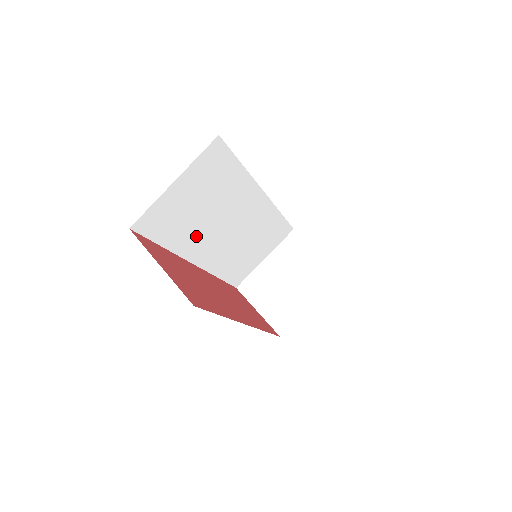
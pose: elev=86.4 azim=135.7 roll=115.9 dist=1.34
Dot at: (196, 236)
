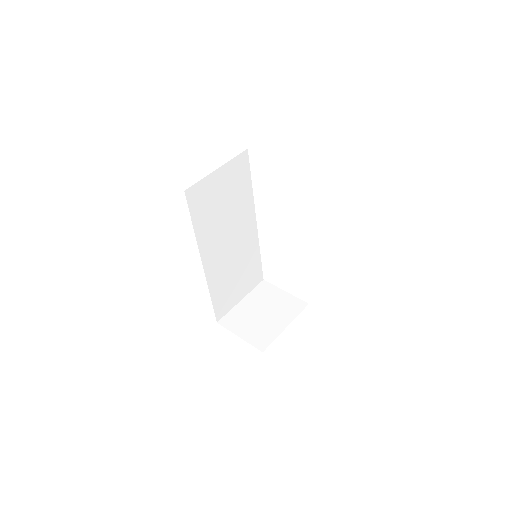
Dot at: (212, 233)
